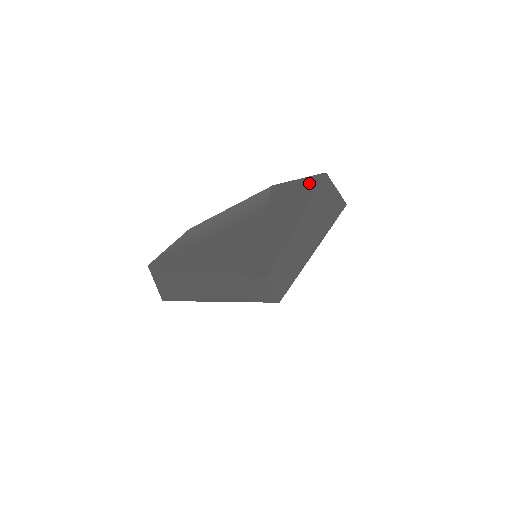
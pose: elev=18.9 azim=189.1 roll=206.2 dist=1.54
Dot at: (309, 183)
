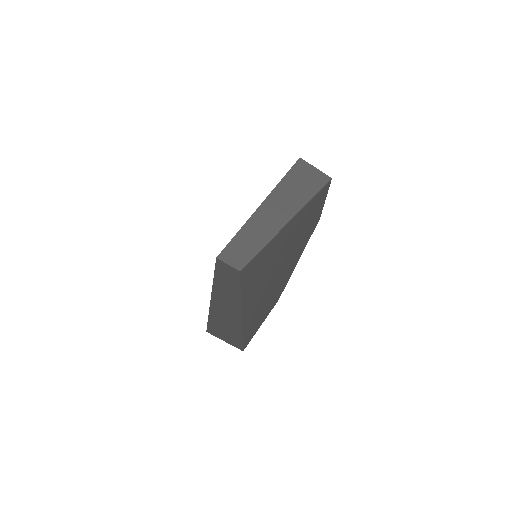
Dot at: occluded
